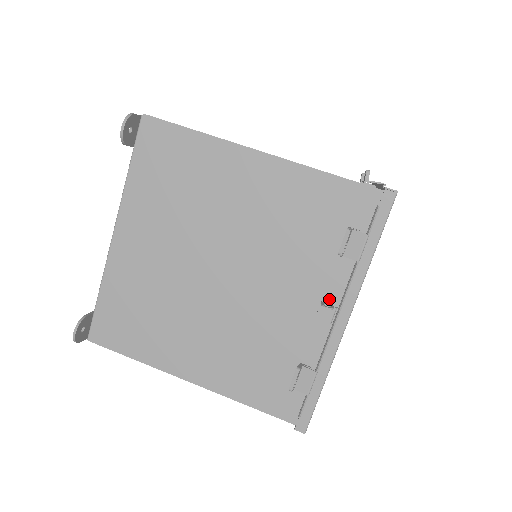
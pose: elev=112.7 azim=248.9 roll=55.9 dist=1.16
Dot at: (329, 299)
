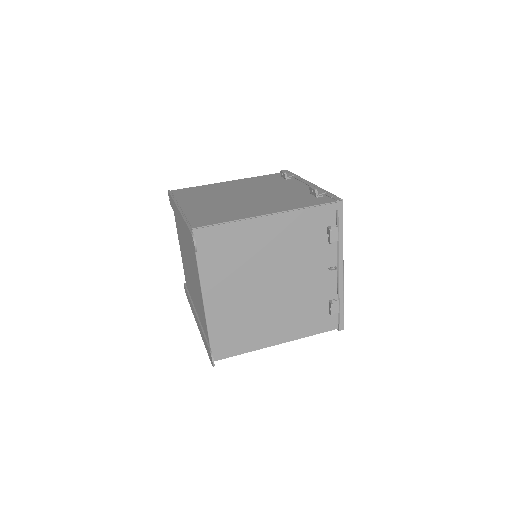
Dot at: (331, 264)
